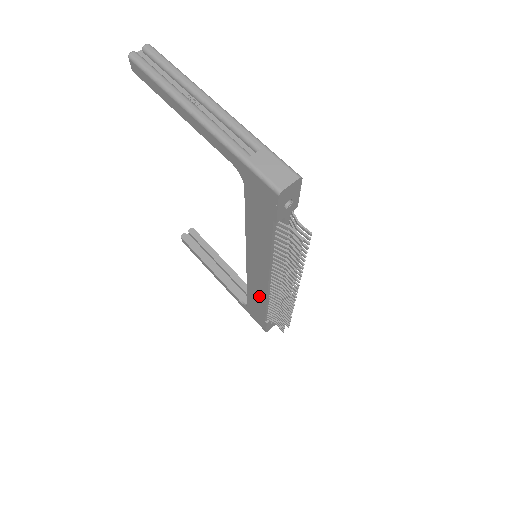
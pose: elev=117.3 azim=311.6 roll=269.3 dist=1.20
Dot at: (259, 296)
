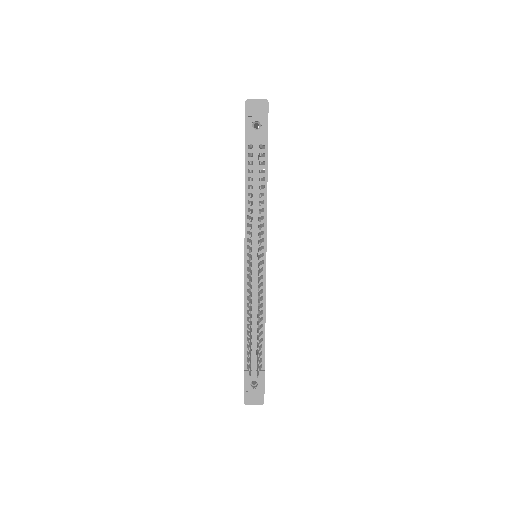
Dot at: occluded
